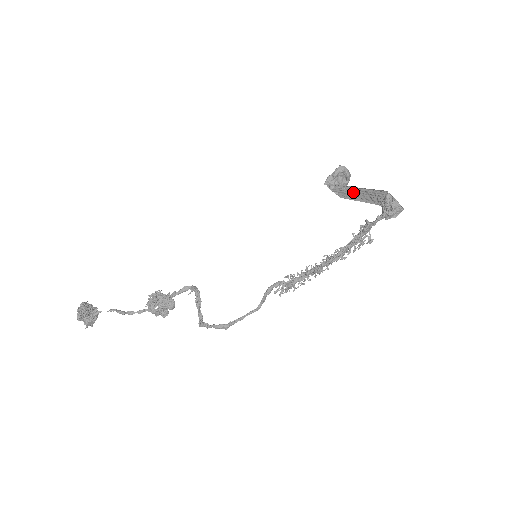
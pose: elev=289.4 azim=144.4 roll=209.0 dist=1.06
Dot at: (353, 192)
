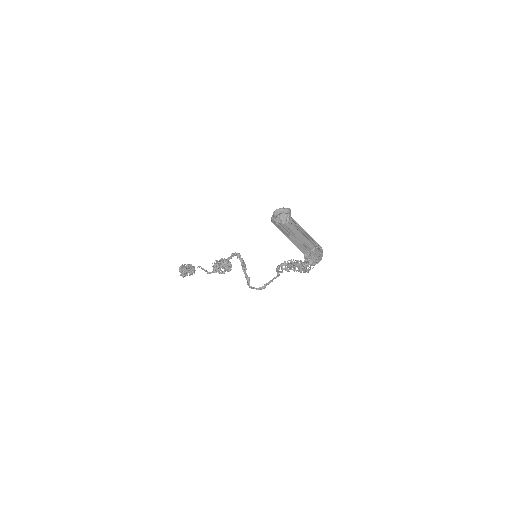
Dot at: (288, 236)
